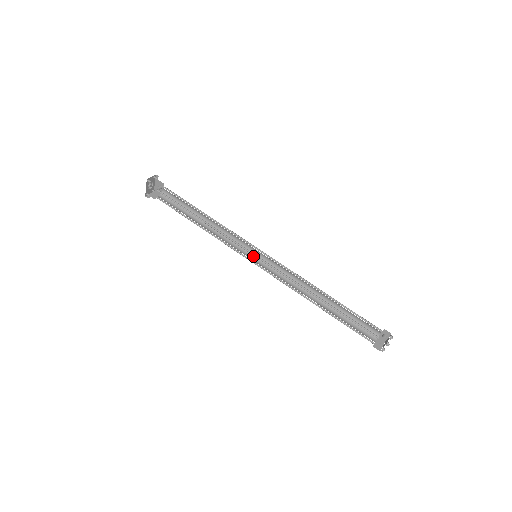
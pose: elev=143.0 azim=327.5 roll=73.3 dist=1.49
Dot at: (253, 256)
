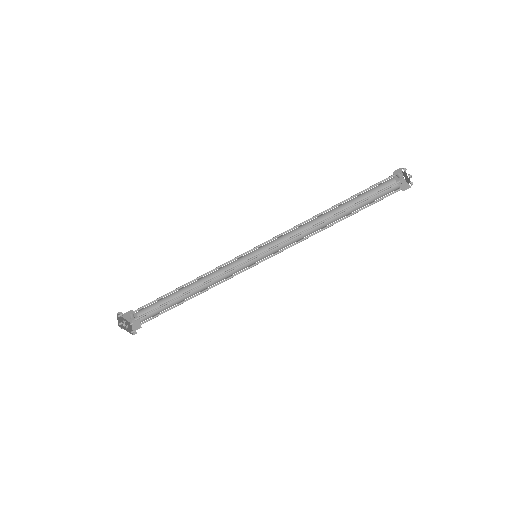
Dot at: (254, 259)
